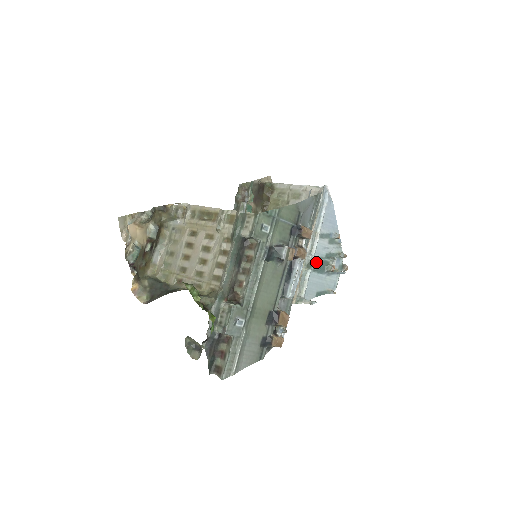
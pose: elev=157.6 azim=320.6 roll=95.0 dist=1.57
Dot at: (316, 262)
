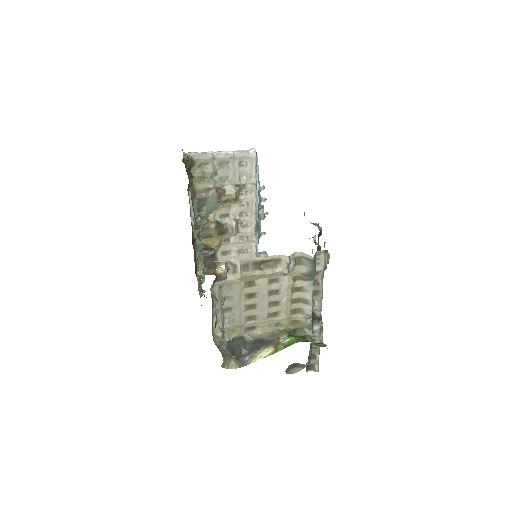
Dot at: occluded
